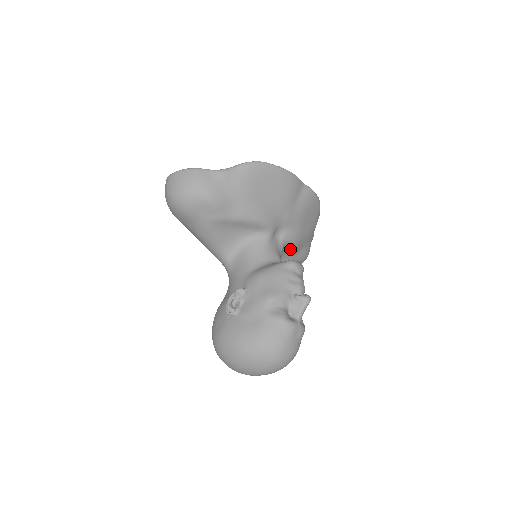
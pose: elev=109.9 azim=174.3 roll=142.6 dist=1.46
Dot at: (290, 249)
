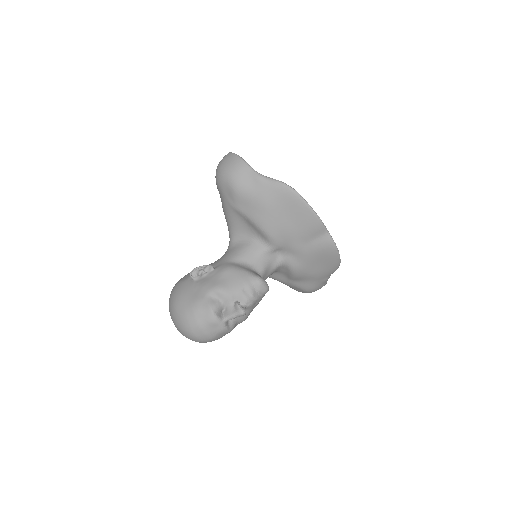
Dot at: (289, 272)
